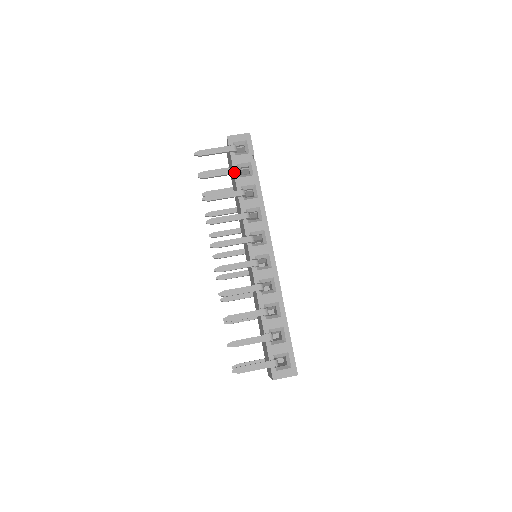
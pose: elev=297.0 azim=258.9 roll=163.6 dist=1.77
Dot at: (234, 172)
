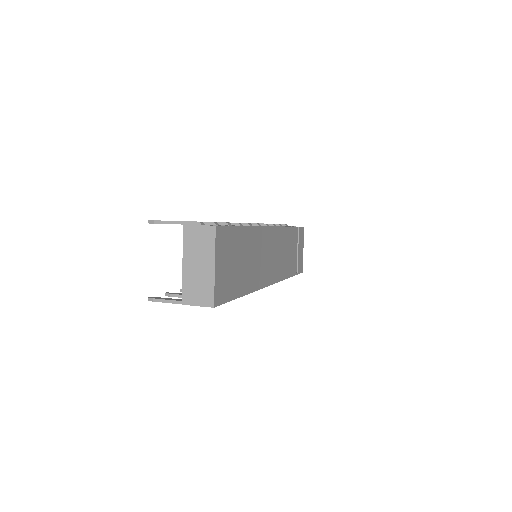
Dot at: (275, 224)
